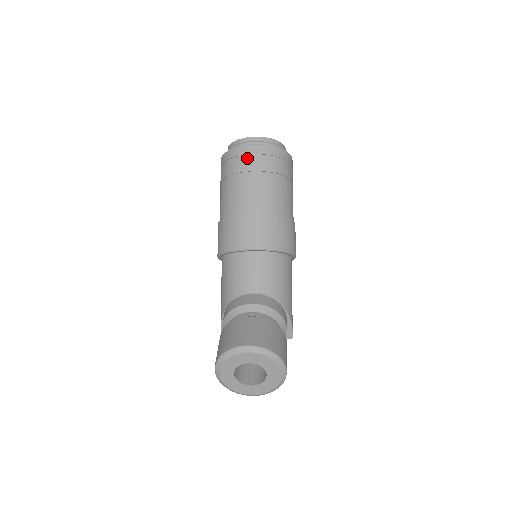
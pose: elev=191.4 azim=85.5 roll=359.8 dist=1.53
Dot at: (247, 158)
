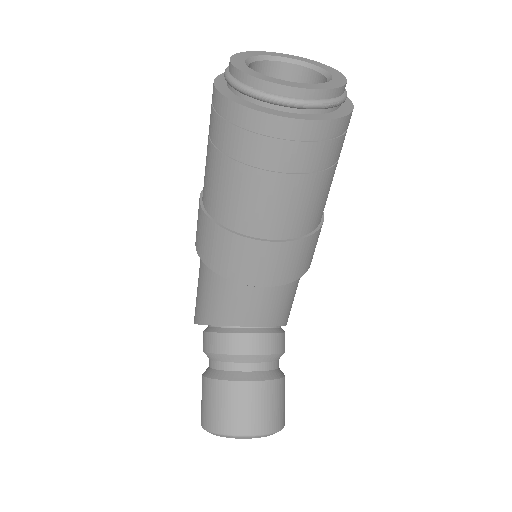
Dot at: (280, 144)
